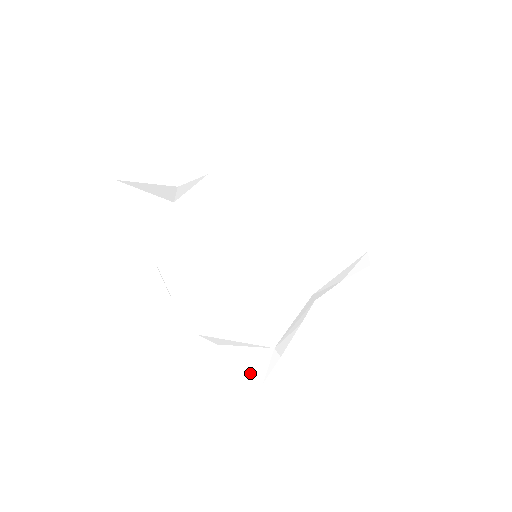
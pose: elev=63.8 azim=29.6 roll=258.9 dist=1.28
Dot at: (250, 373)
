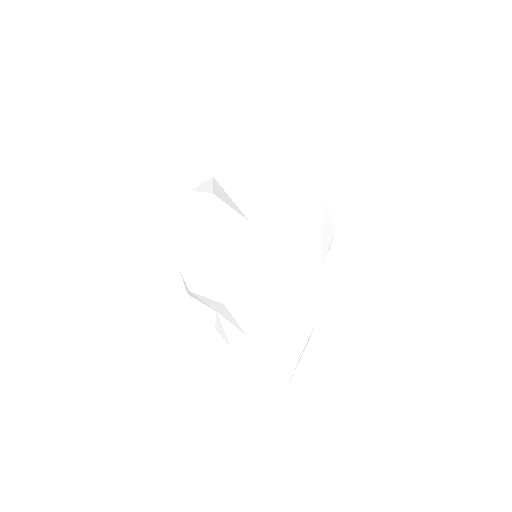
Dot at: (277, 380)
